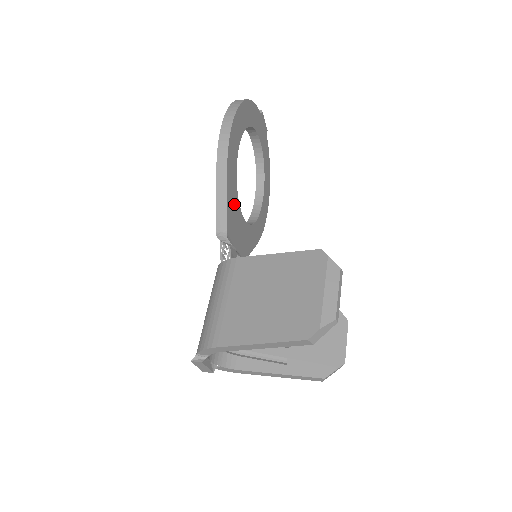
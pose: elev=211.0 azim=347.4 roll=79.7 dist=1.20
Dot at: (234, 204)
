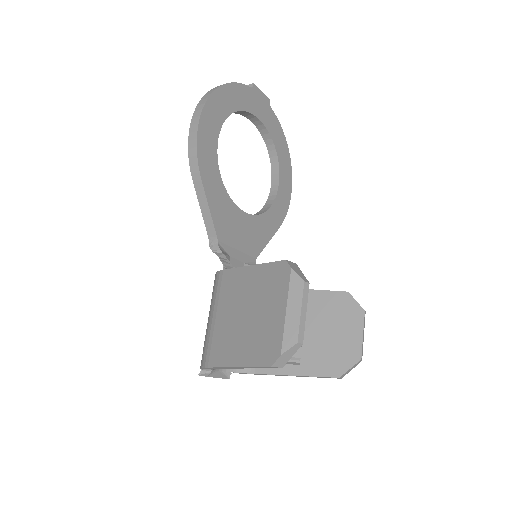
Dot at: (224, 207)
